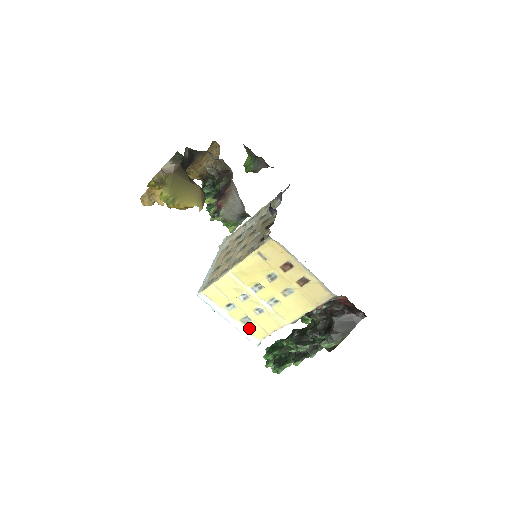
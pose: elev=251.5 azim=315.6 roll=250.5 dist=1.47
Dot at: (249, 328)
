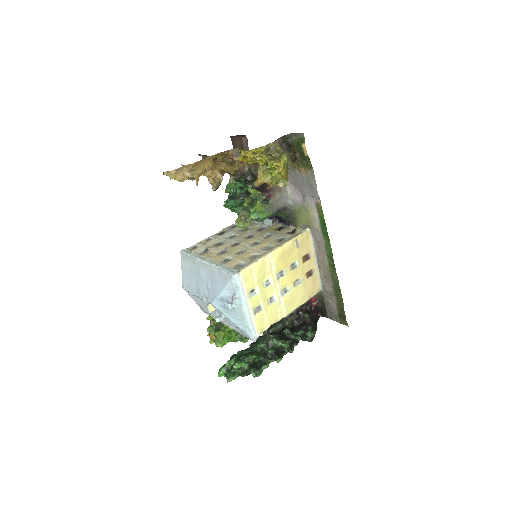
Dot at: (258, 319)
